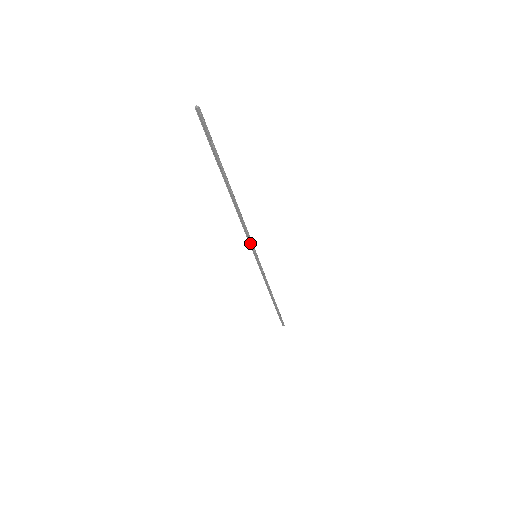
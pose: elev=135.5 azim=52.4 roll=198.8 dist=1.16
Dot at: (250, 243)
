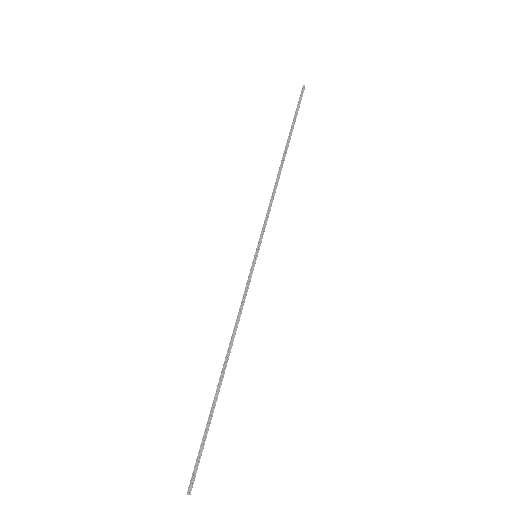
Dot at: (263, 228)
